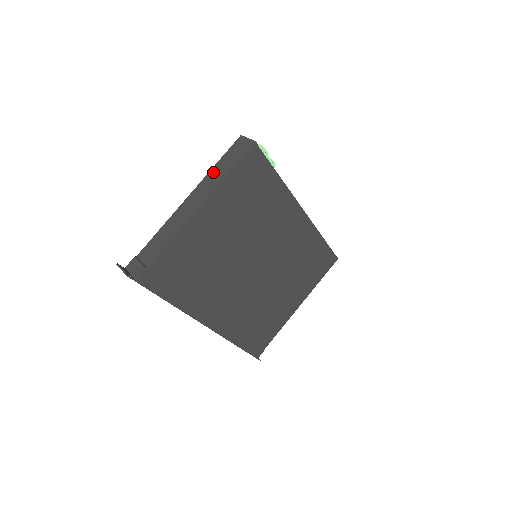
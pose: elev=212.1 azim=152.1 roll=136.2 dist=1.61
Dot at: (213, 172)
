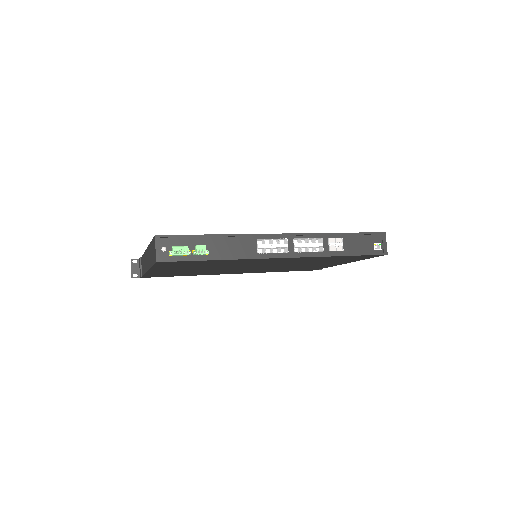
Dot at: (150, 249)
